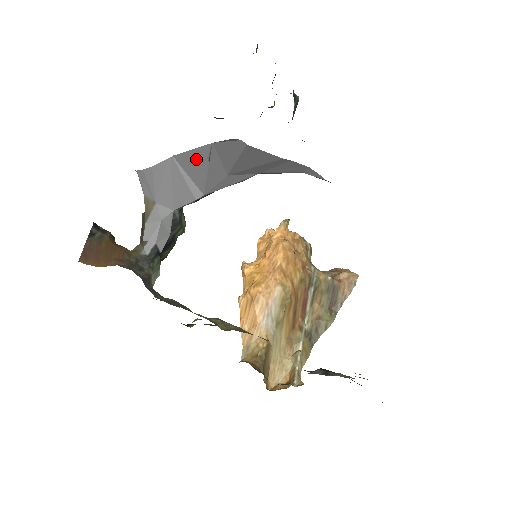
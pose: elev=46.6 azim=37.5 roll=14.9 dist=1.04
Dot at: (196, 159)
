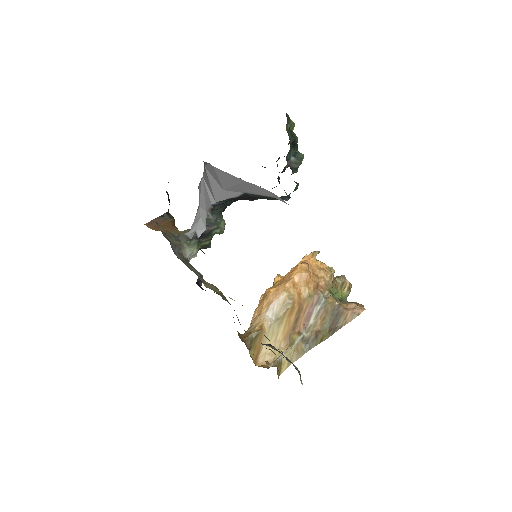
Dot at: (206, 177)
